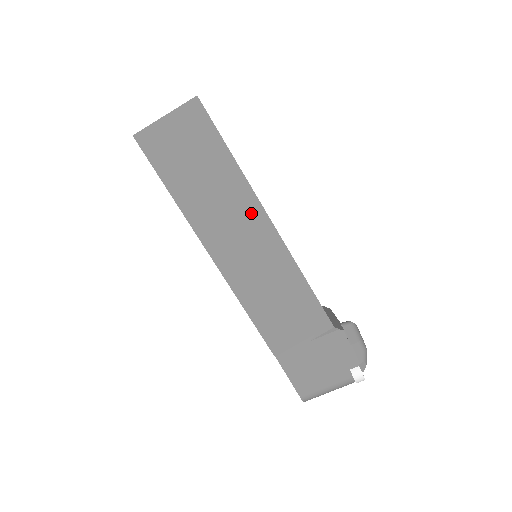
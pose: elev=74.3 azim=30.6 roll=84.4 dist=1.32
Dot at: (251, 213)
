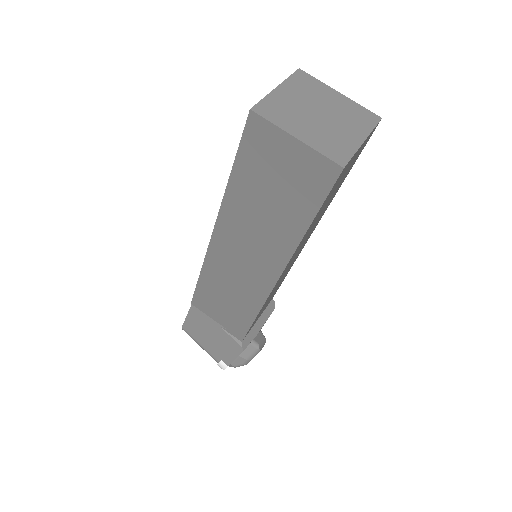
Dot at: (271, 261)
